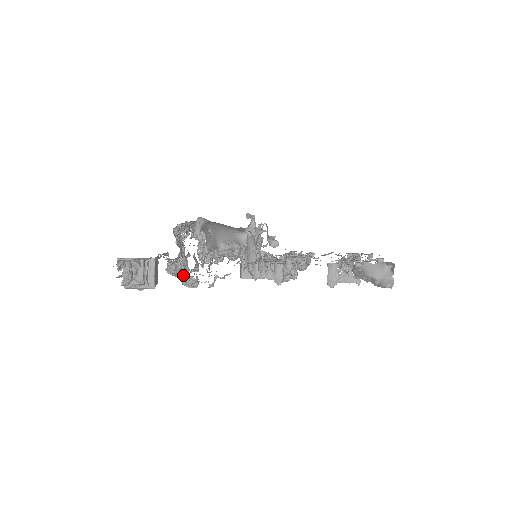
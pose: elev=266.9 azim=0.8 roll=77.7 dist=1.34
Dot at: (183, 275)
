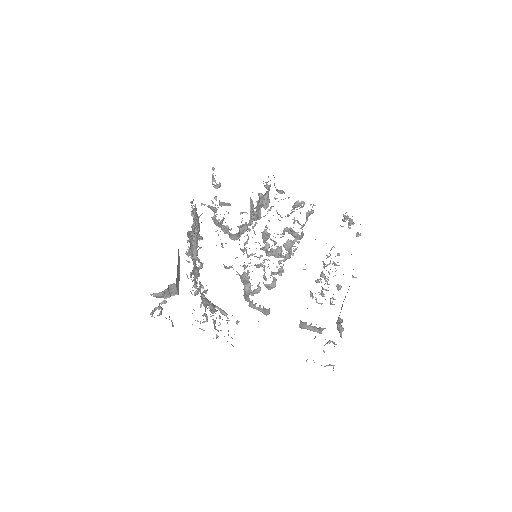
Dot at: occluded
